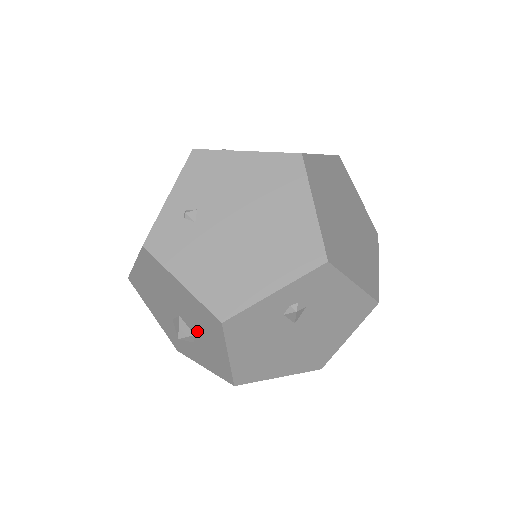
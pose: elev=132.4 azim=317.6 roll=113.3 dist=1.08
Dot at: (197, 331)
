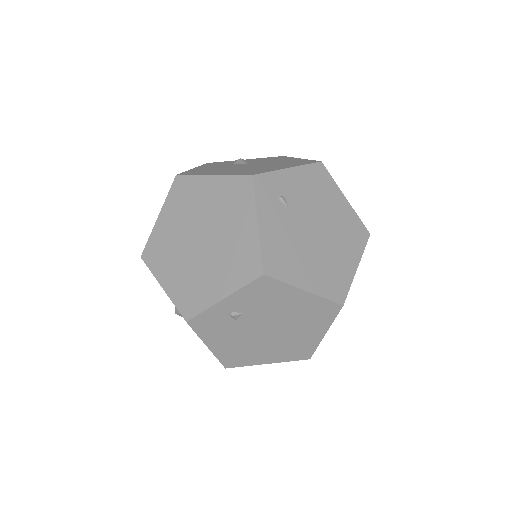
Dot at: occluded
